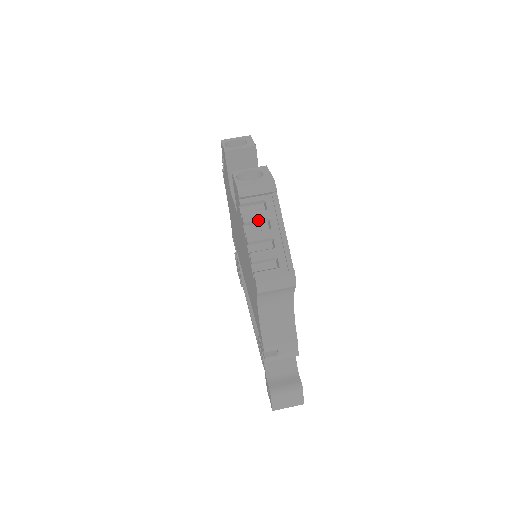
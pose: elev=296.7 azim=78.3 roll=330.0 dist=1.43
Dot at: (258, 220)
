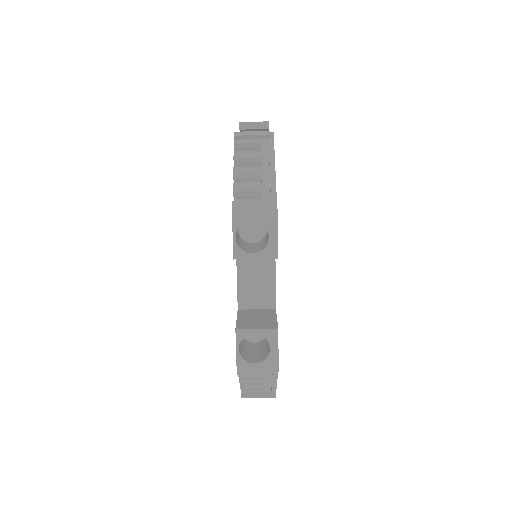
Dot at: occluded
